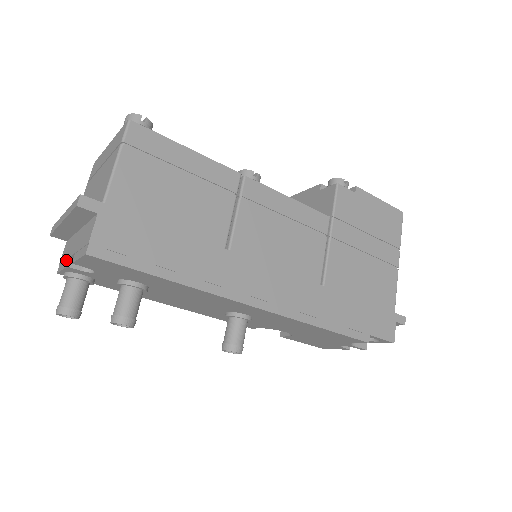
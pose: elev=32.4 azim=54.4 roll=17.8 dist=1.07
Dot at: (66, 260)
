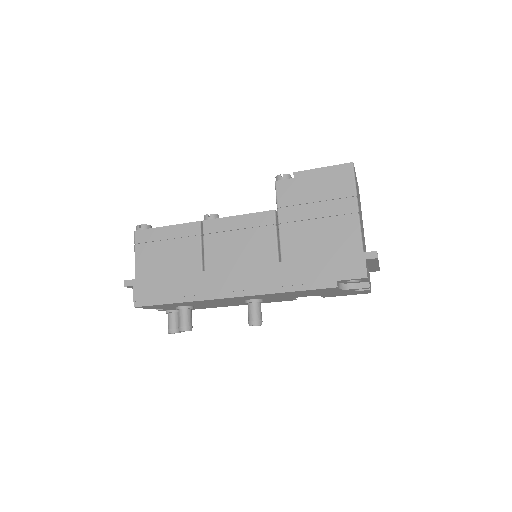
Dot at: occluded
